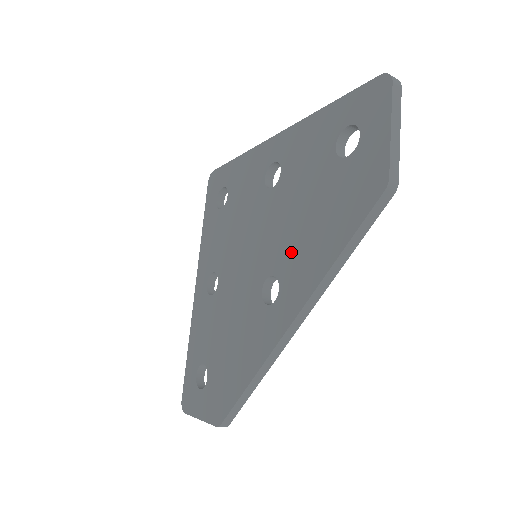
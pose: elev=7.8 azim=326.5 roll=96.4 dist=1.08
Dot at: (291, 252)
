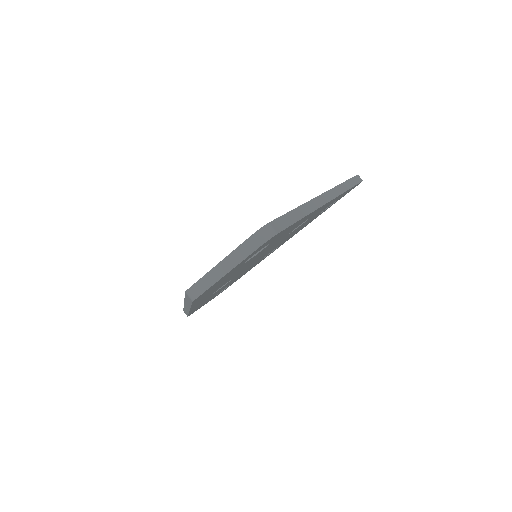
Dot at: occluded
